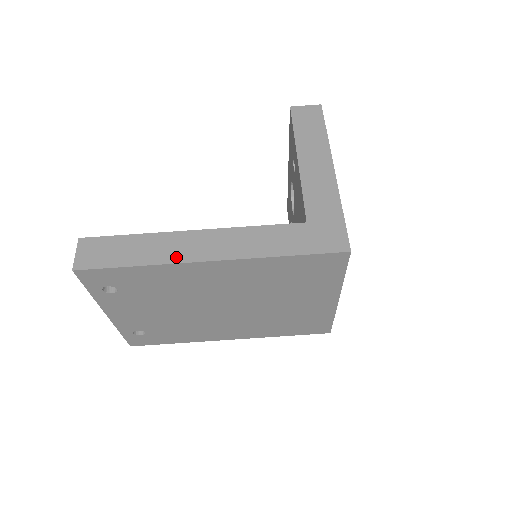
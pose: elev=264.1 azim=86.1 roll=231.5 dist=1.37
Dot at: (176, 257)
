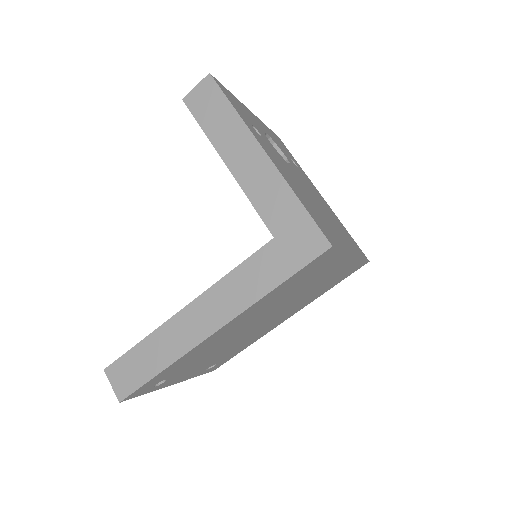
Dot at: (186, 344)
